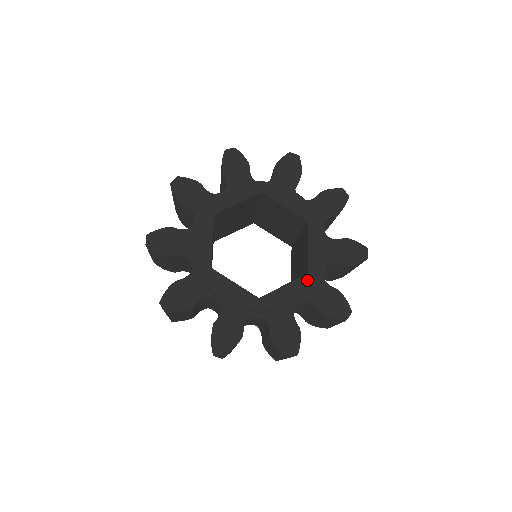
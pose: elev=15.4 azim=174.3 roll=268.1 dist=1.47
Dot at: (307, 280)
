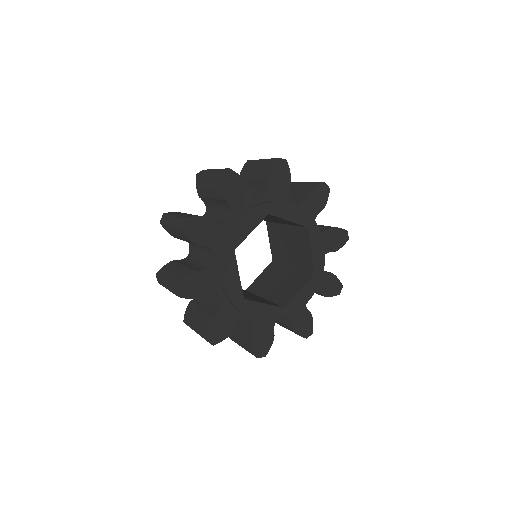
Dot at: (315, 279)
